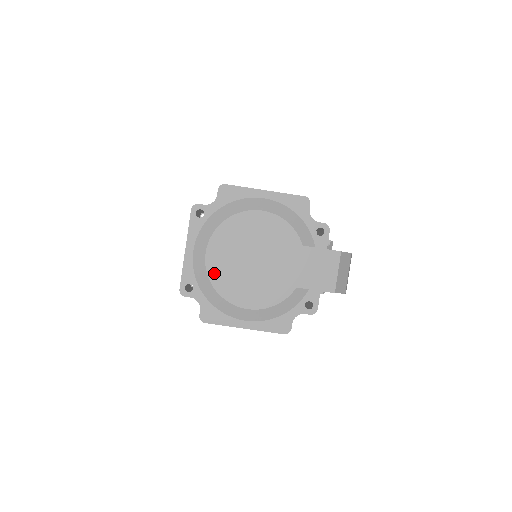
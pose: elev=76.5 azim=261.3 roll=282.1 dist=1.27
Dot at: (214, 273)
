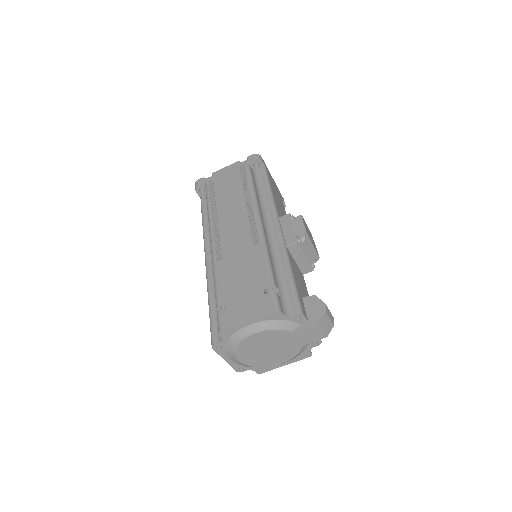
Dot at: (250, 363)
